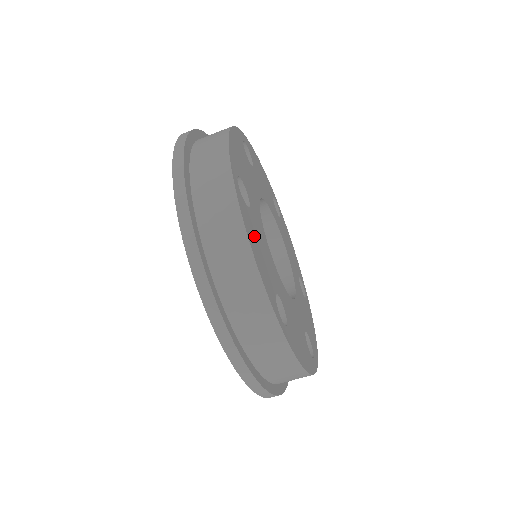
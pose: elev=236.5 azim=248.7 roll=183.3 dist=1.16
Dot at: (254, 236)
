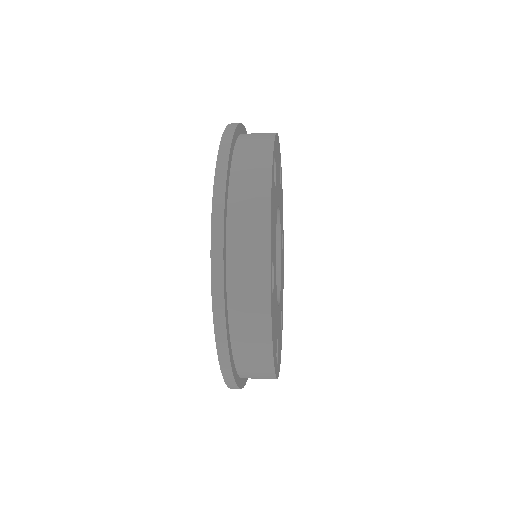
Dot at: occluded
